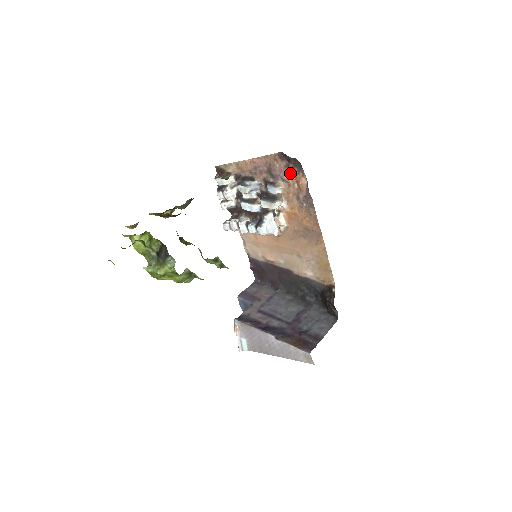
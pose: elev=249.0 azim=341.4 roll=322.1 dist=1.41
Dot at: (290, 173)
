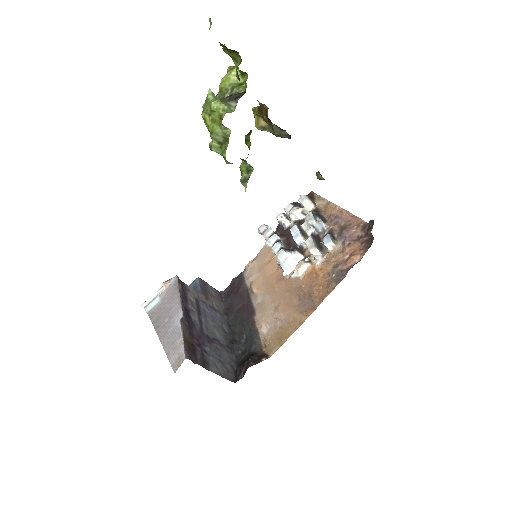
Dot at: (355, 244)
